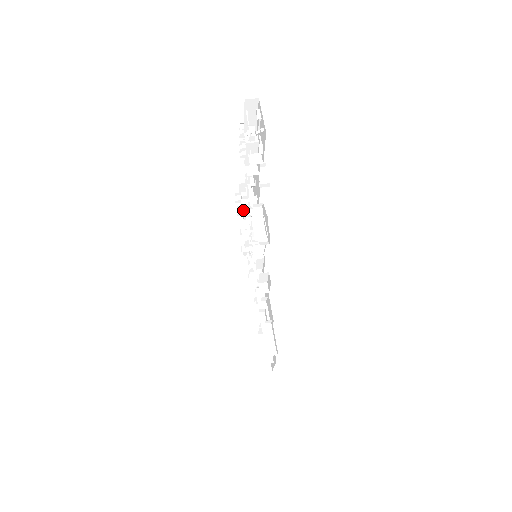
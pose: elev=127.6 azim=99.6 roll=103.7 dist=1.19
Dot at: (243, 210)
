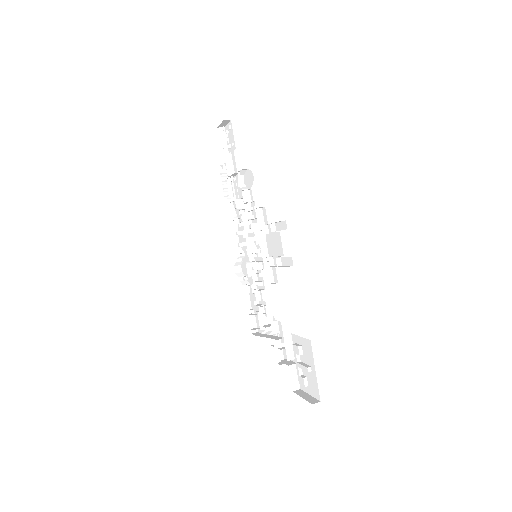
Dot at: occluded
